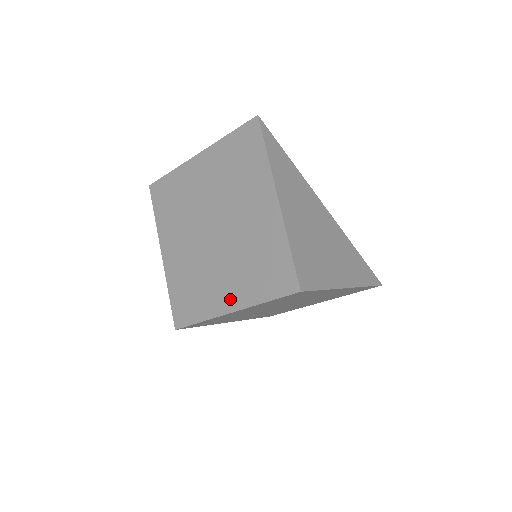
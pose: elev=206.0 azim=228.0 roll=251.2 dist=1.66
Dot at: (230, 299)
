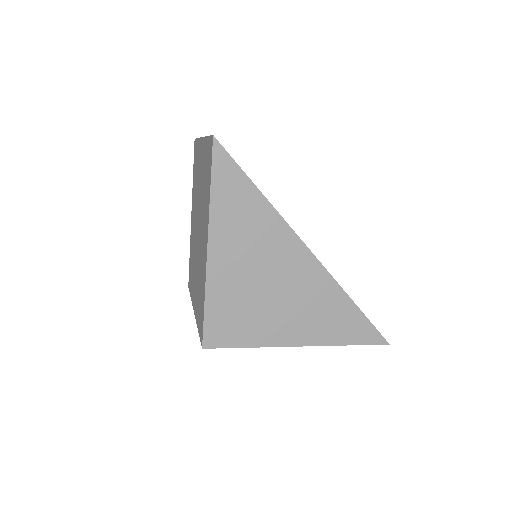
Dot at: (194, 301)
